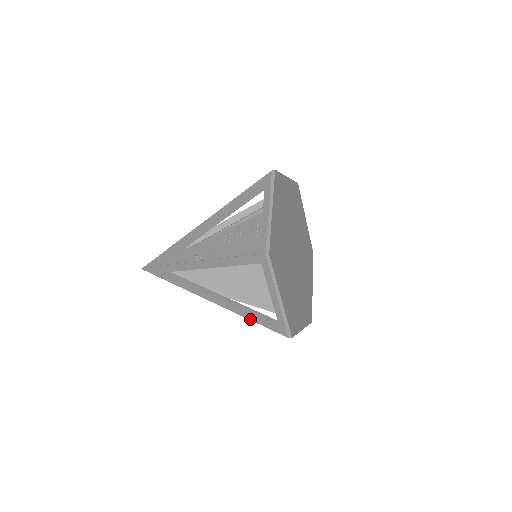
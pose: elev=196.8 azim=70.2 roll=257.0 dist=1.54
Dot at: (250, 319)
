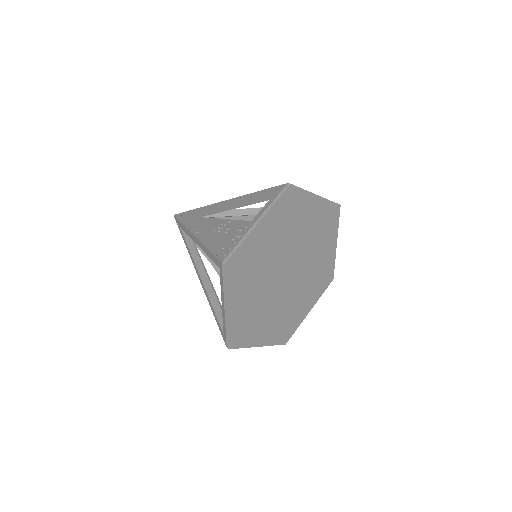
Dot at: (212, 310)
